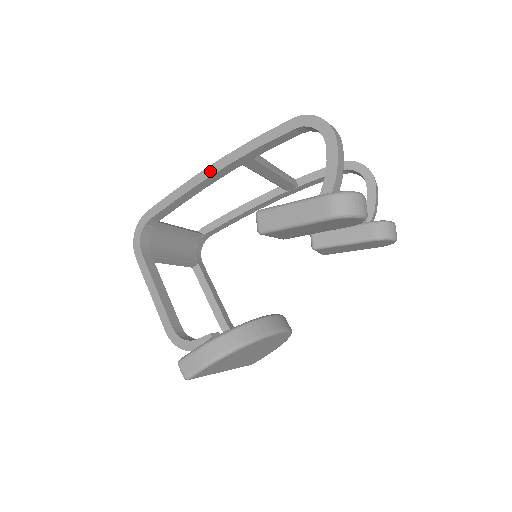
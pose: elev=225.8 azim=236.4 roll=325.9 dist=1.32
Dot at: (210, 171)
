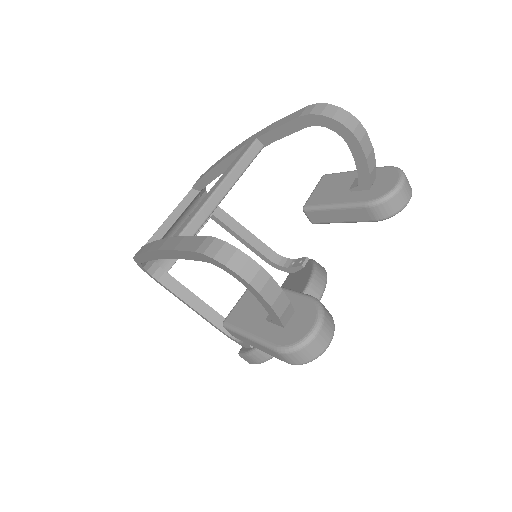
Dot at: (156, 256)
